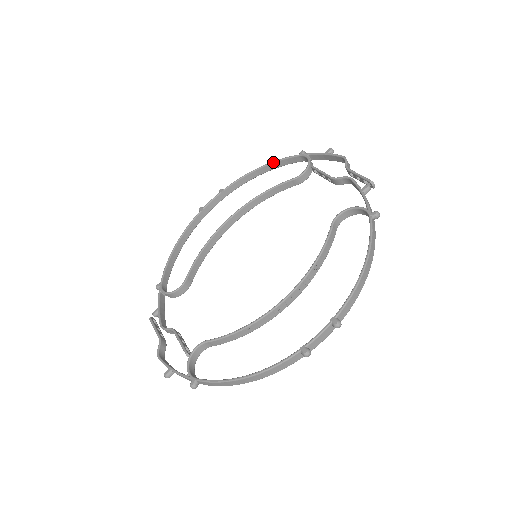
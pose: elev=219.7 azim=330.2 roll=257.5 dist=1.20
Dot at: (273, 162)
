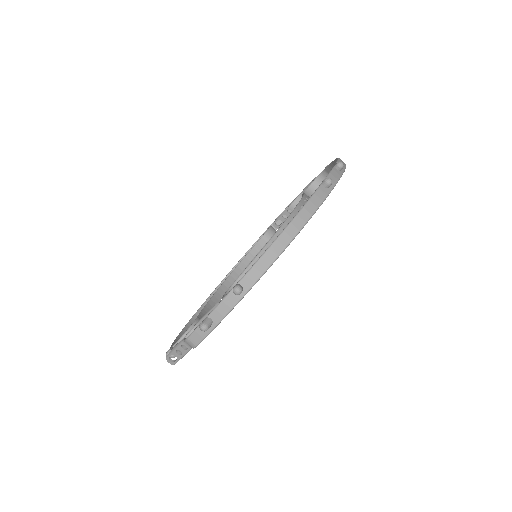
Dot at: (244, 255)
